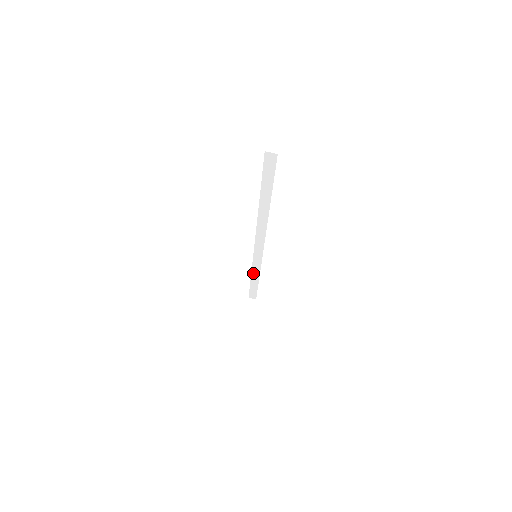
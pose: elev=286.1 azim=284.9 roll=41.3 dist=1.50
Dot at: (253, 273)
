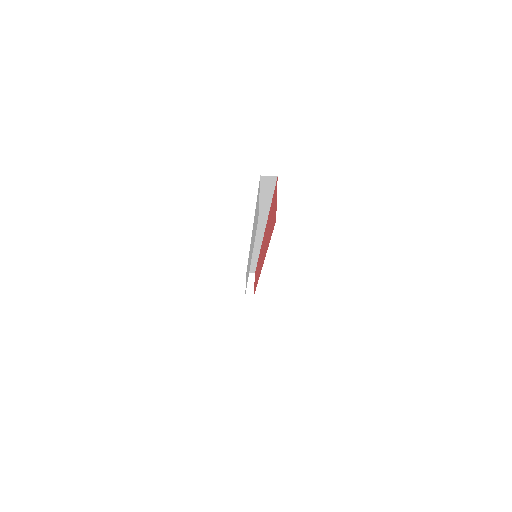
Dot at: occluded
